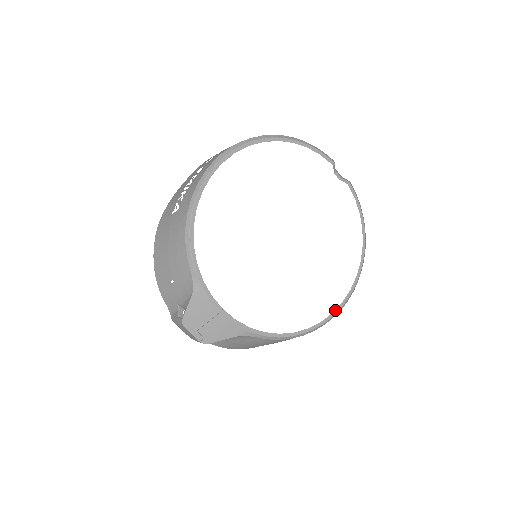
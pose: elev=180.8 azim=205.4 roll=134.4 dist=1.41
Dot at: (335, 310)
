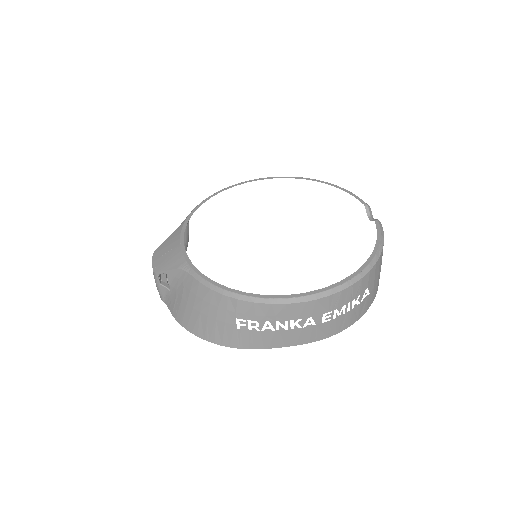
Dot at: (290, 295)
